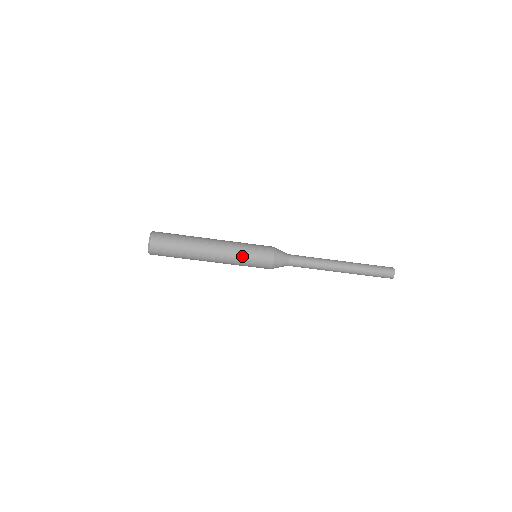
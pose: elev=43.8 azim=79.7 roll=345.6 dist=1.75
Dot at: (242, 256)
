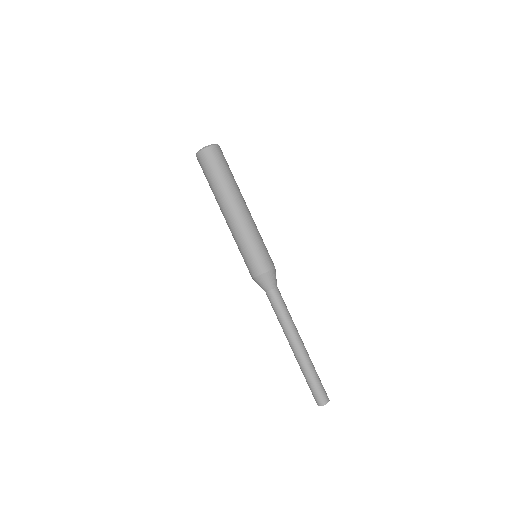
Dot at: (257, 237)
